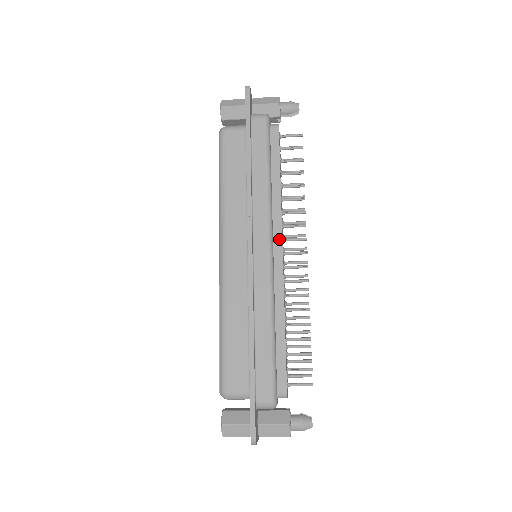
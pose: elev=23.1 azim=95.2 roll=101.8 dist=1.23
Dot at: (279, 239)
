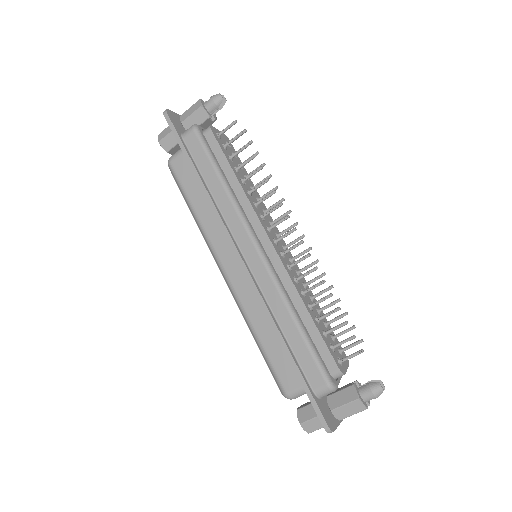
Dot at: (262, 232)
